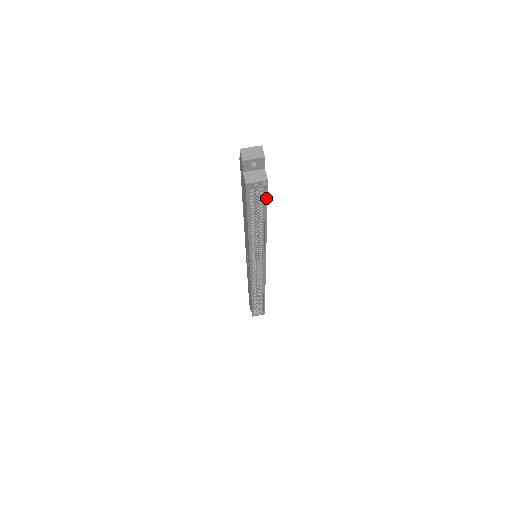
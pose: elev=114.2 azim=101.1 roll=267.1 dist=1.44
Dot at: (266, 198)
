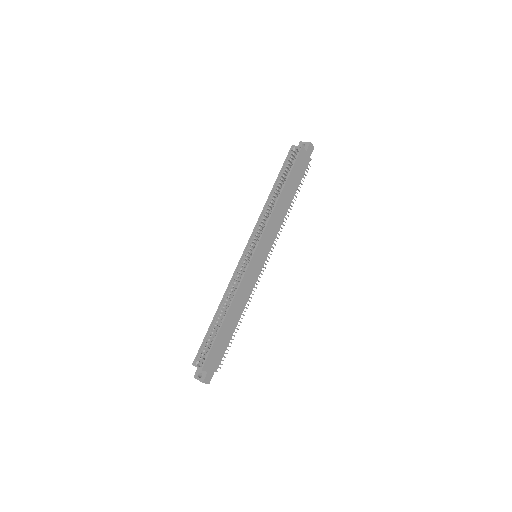
Dot at: (294, 162)
